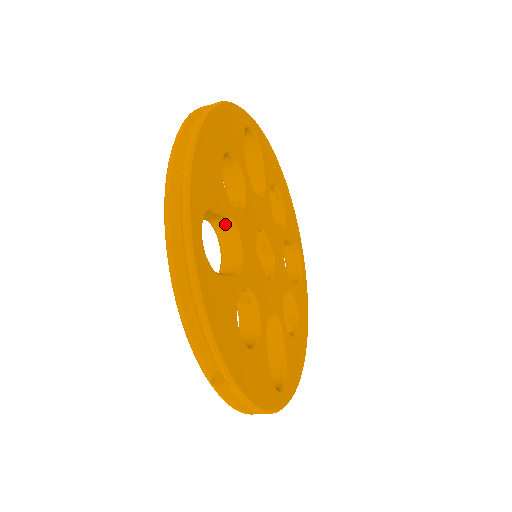
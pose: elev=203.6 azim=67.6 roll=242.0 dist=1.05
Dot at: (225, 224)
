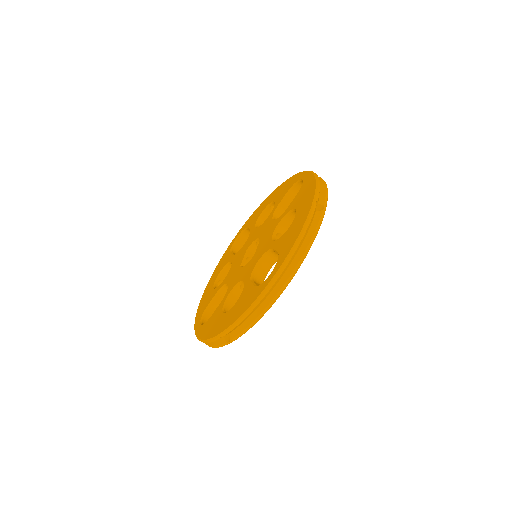
Dot at: occluded
